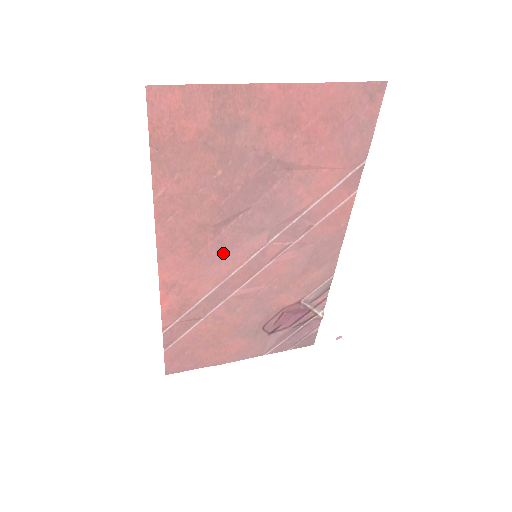
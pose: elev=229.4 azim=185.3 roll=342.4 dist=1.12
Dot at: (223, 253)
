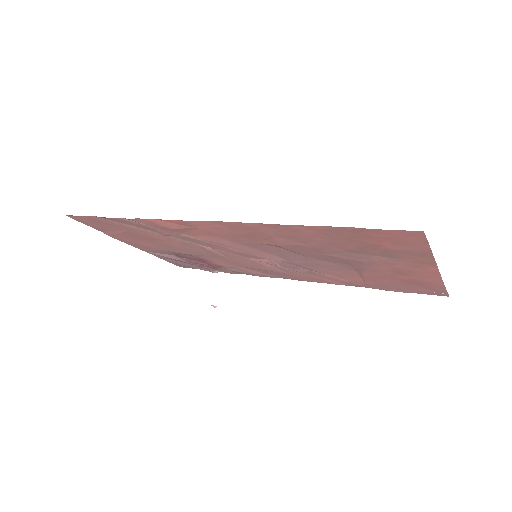
Dot at: (248, 245)
